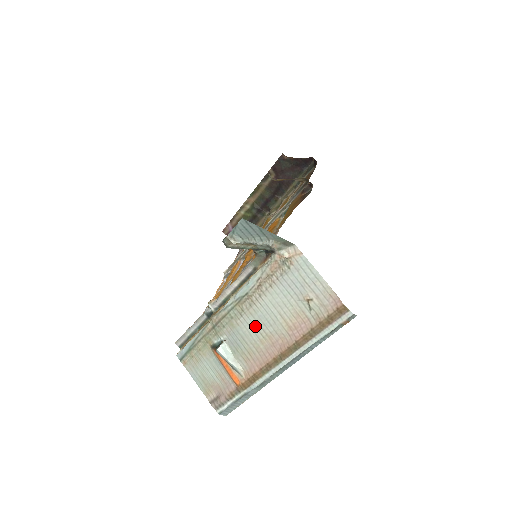
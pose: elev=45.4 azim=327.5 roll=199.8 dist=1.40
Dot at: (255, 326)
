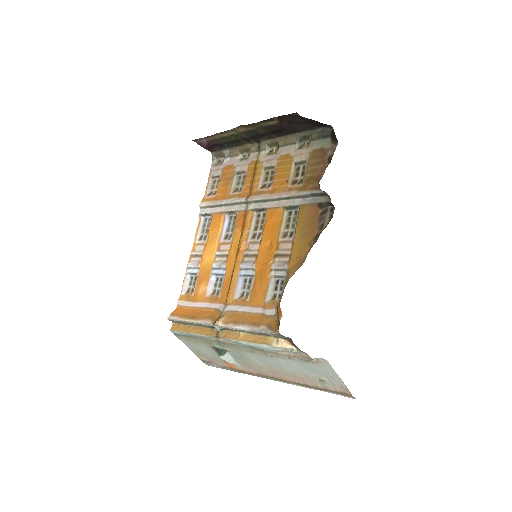
Dot at: (263, 361)
